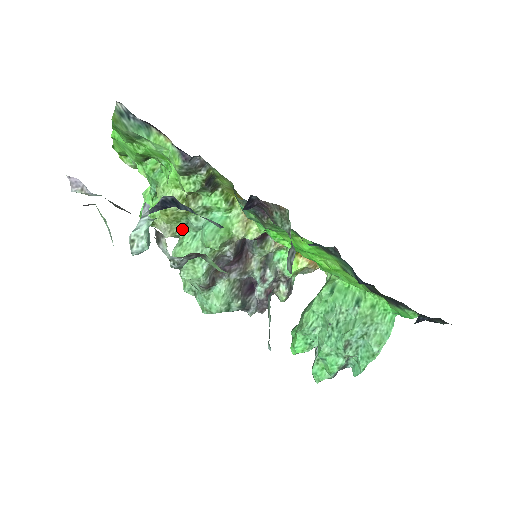
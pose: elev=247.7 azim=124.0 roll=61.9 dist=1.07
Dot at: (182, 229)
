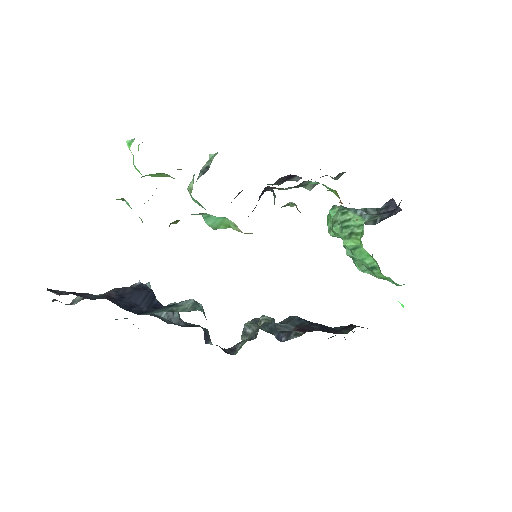
Dot at: occluded
